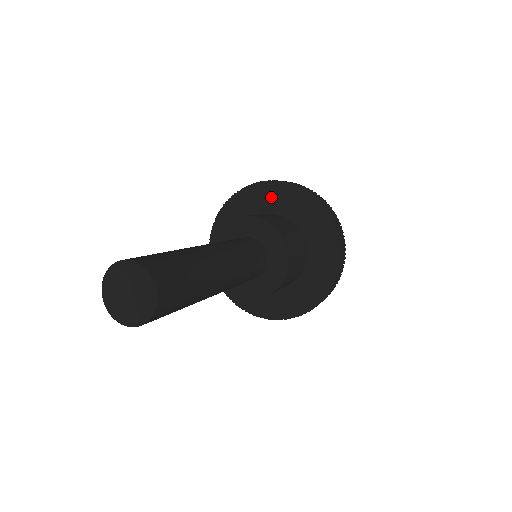
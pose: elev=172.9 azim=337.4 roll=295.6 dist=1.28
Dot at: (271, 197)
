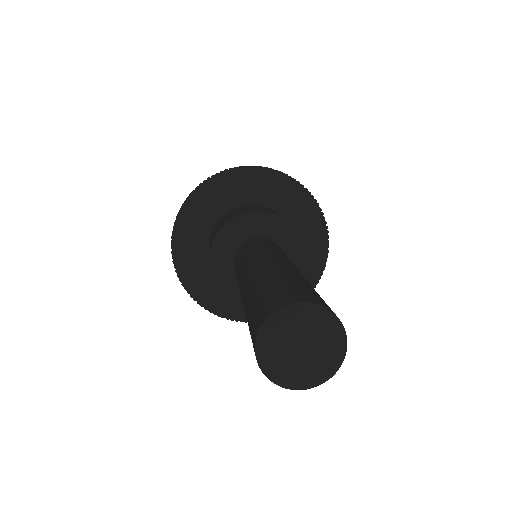
Dot at: (228, 190)
